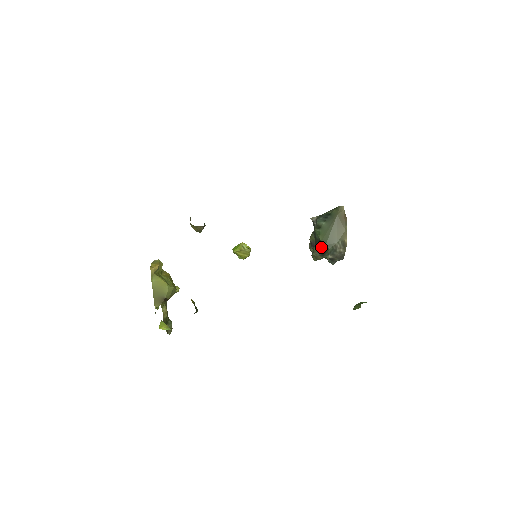
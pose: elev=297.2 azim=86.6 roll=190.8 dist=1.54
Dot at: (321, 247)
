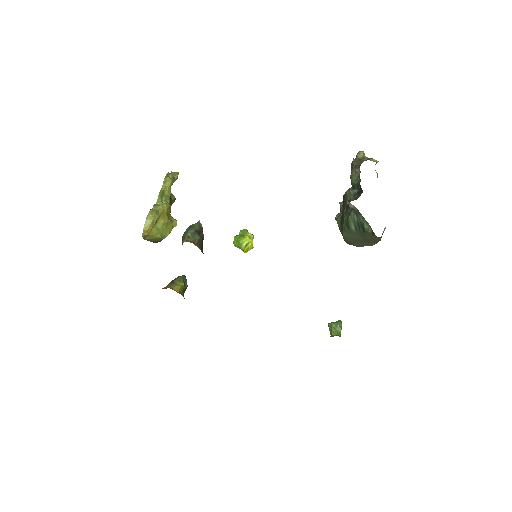
Dot at: (342, 234)
